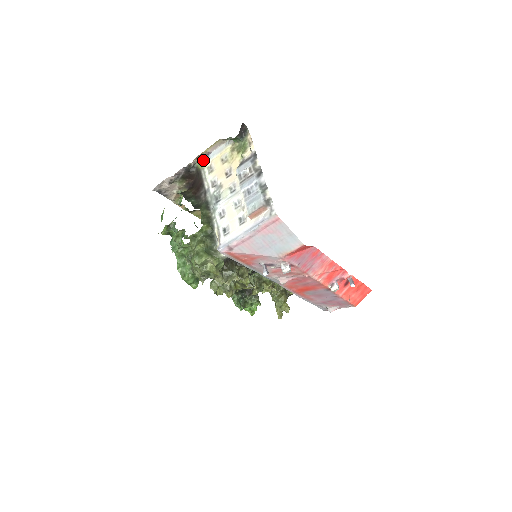
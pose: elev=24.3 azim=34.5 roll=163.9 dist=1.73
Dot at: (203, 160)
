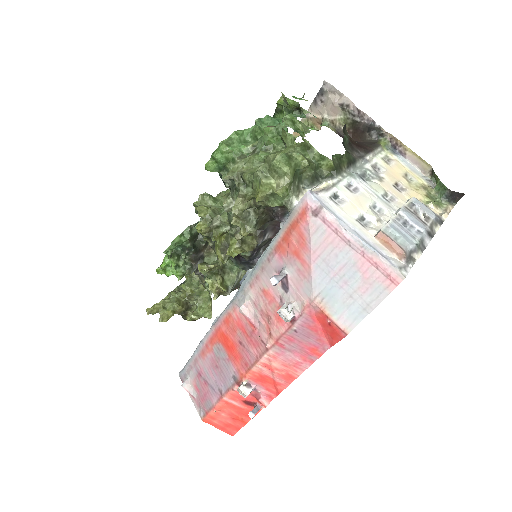
Dot at: (390, 148)
